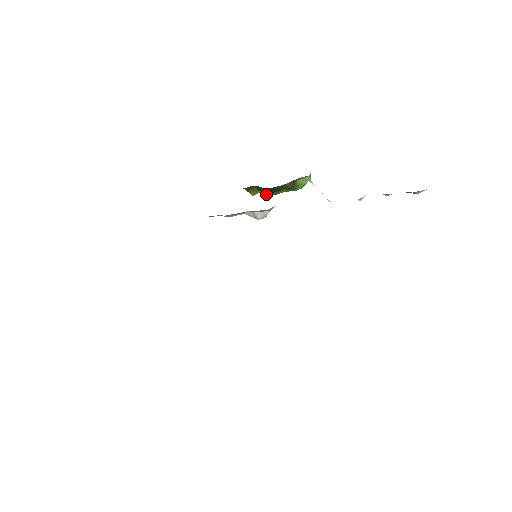
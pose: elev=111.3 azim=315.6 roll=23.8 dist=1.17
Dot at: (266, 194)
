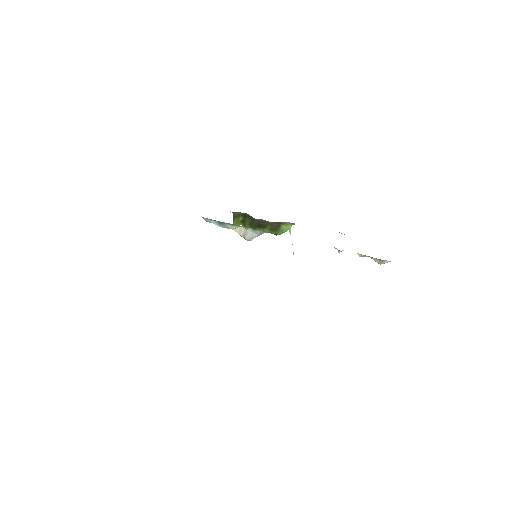
Dot at: (248, 227)
